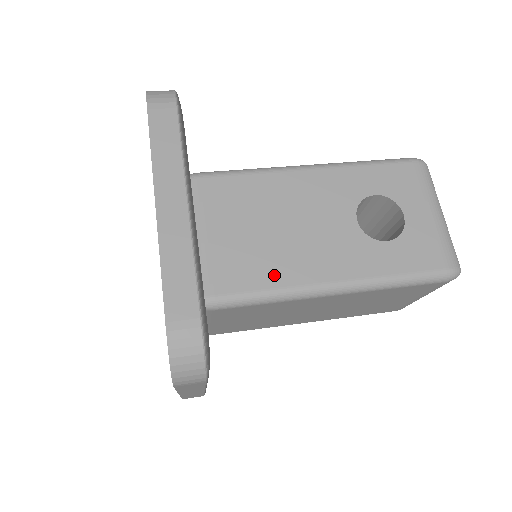
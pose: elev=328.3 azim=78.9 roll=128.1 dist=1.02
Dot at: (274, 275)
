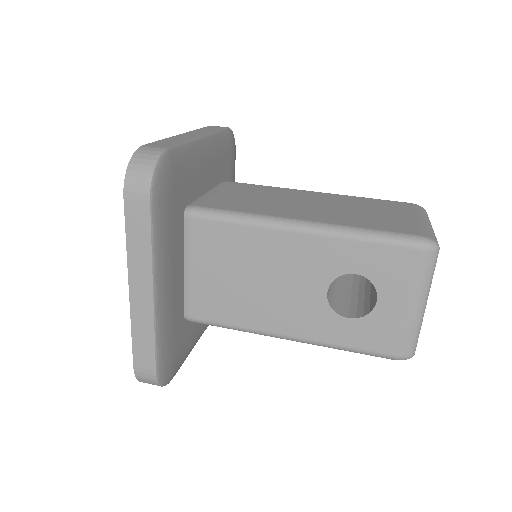
Dot at: (239, 317)
